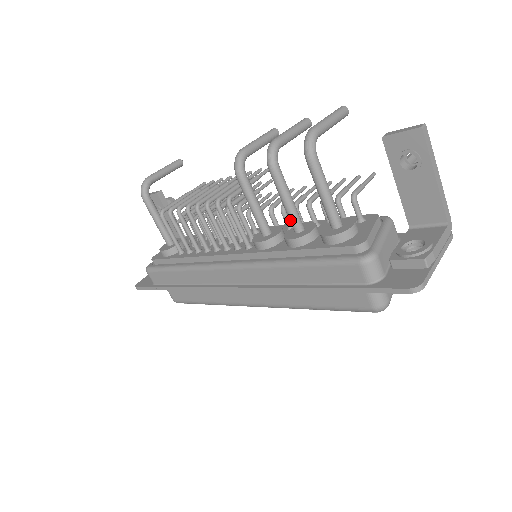
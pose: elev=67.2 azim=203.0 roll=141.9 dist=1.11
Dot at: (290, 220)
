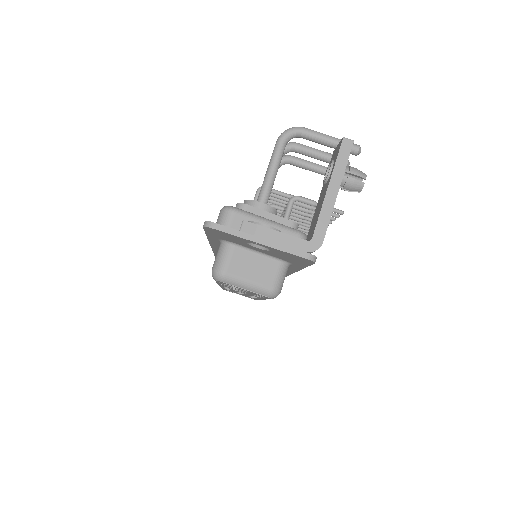
Dot at: occluded
